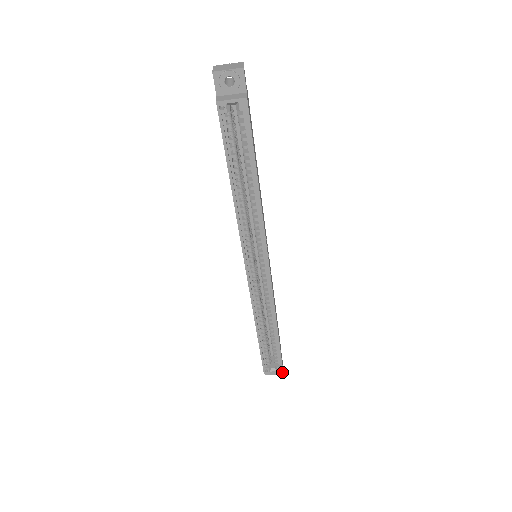
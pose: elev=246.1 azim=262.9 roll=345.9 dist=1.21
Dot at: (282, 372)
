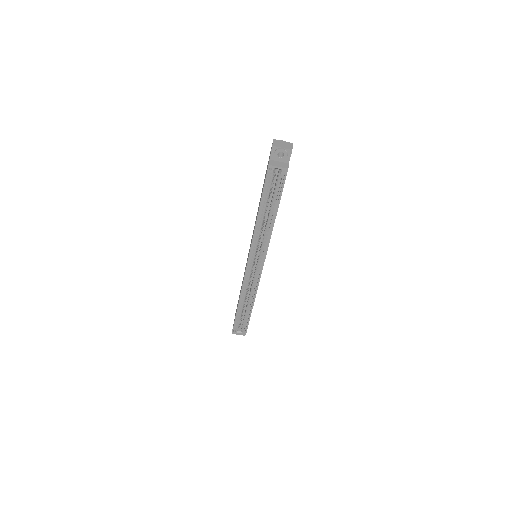
Dot at: (244, 335)
